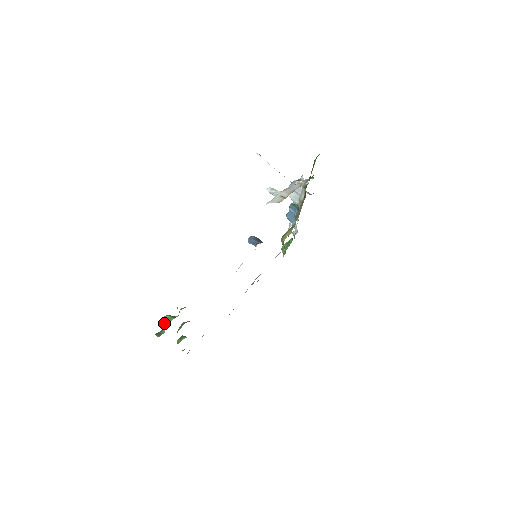
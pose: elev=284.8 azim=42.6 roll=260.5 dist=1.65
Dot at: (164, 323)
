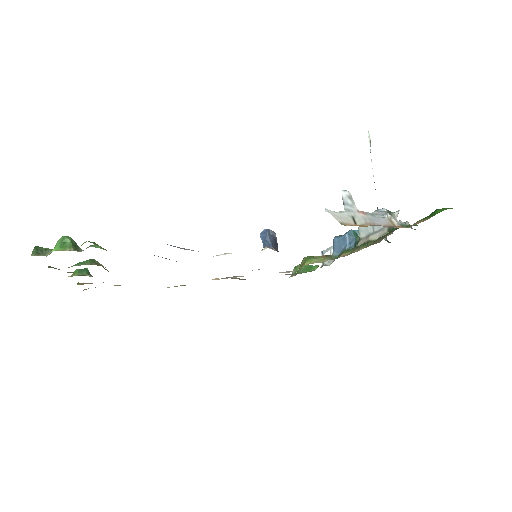
Dot at: (56, 244)
